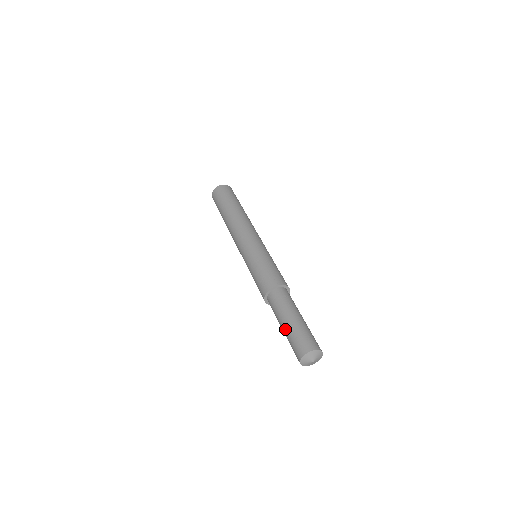
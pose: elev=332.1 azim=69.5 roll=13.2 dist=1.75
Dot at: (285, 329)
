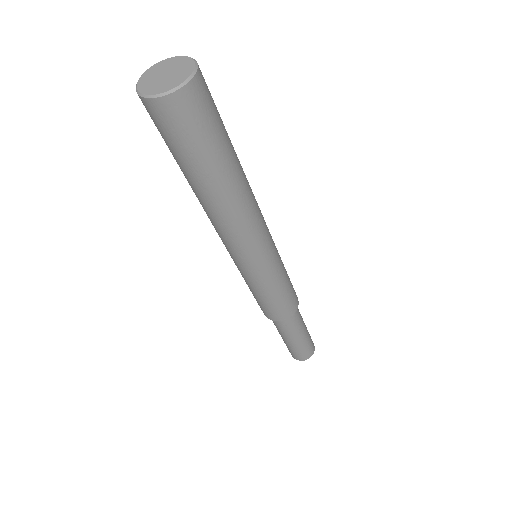
Dot at: occluded
